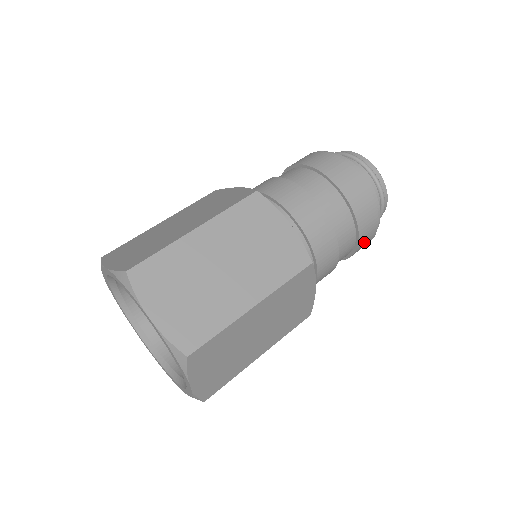
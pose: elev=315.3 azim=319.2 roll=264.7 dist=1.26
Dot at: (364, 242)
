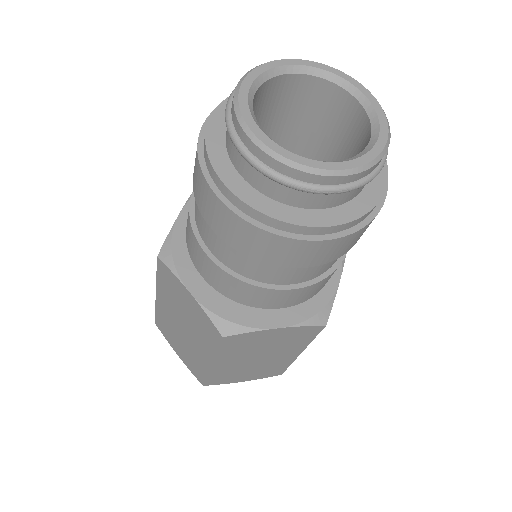
Dot at: occluded
